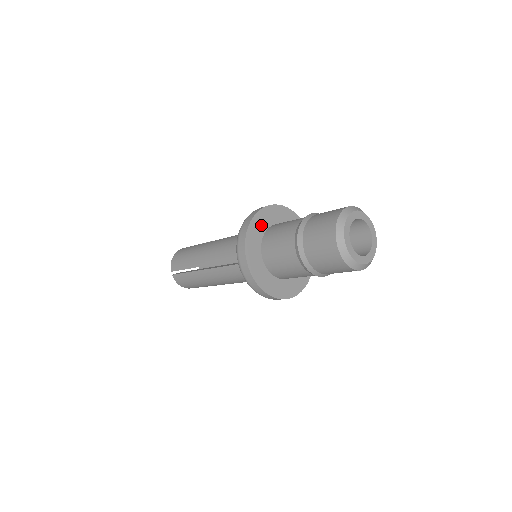
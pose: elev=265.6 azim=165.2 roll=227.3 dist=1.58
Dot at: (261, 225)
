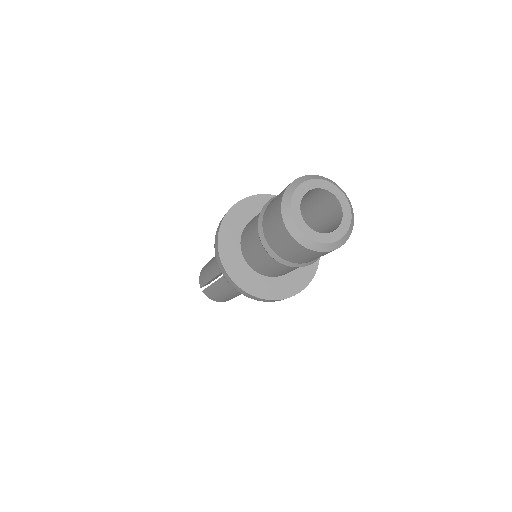
Dot at: (238, 221)
